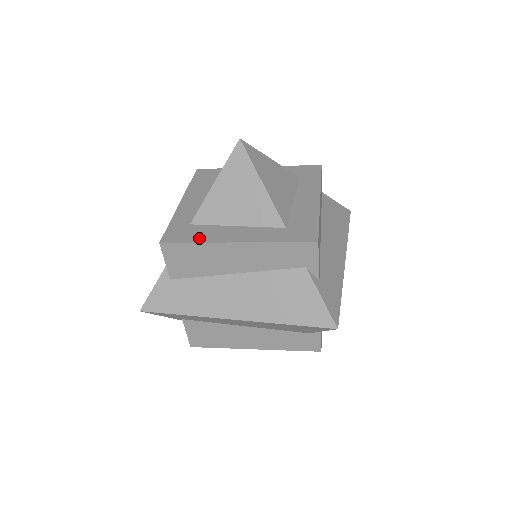
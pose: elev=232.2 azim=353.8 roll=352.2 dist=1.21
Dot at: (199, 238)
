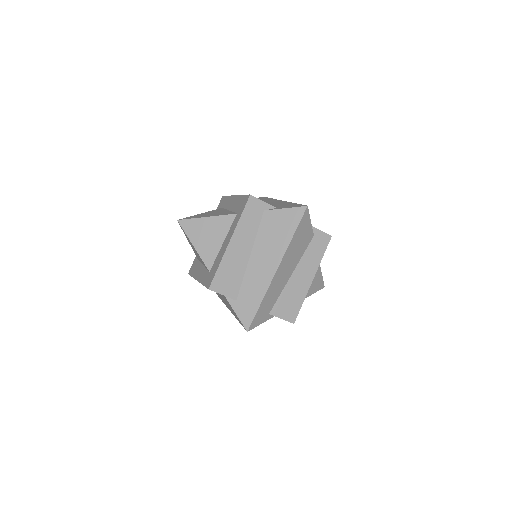
Dot at: (218, 265)
